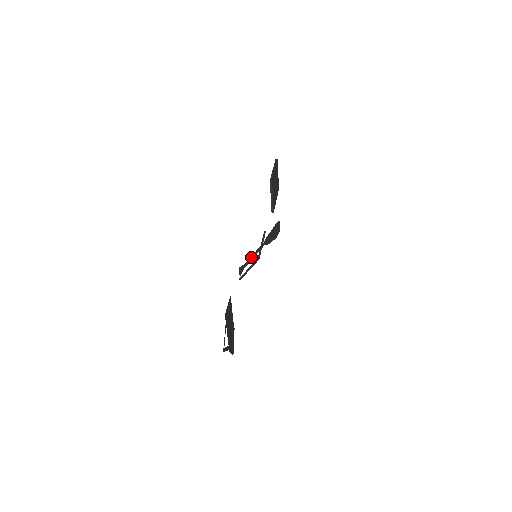
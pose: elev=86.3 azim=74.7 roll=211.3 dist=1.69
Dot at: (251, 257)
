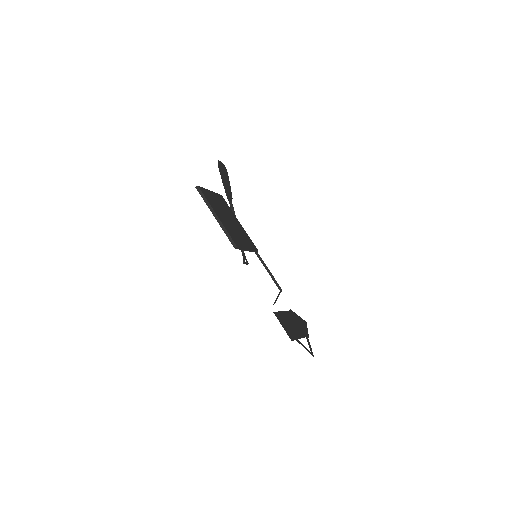
Dot at: occluded
